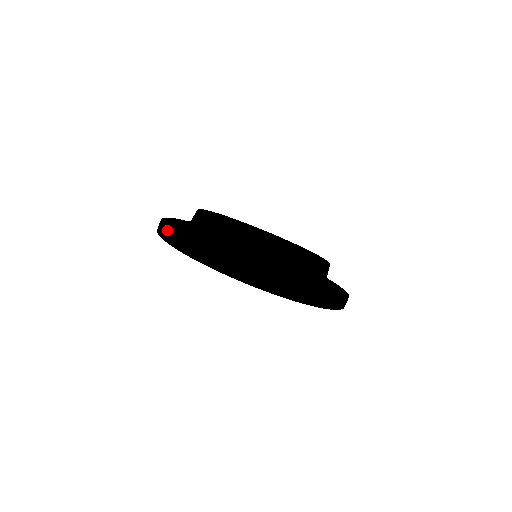
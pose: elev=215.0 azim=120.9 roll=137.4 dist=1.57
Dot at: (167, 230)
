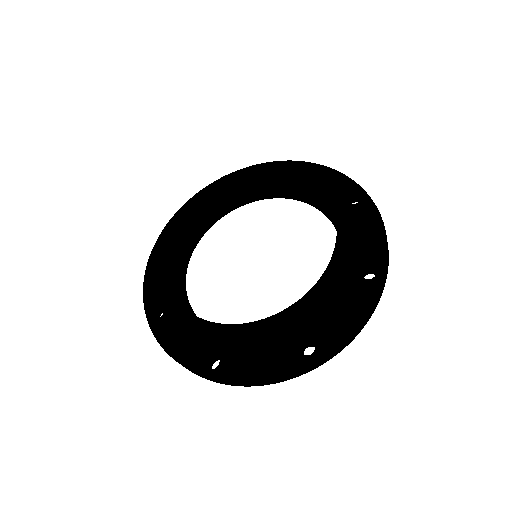
Dot at: (149, 261)
